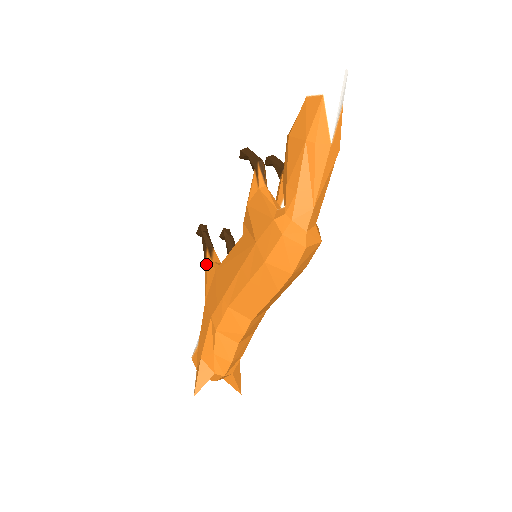
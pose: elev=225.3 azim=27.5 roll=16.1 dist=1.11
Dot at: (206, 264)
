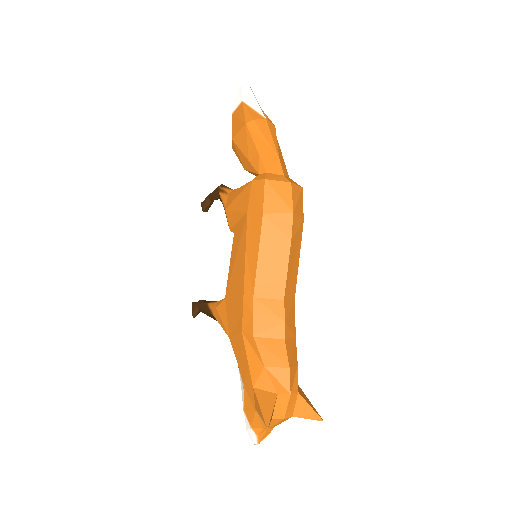
Dot at: (213, 311)
